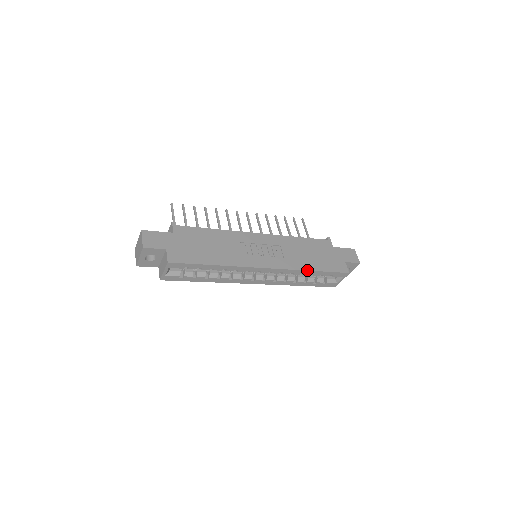
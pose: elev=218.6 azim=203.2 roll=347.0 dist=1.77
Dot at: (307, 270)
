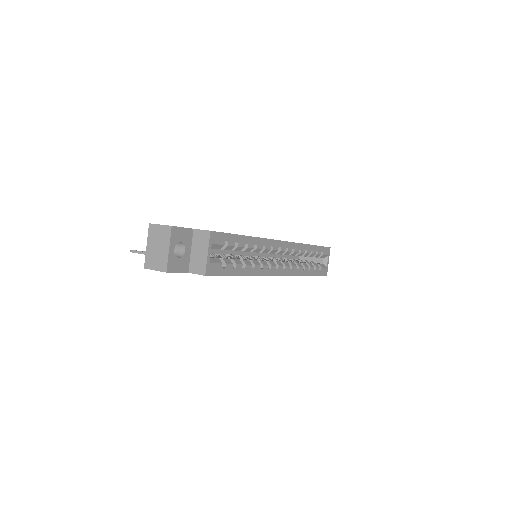
Dot at: (307, 244)
